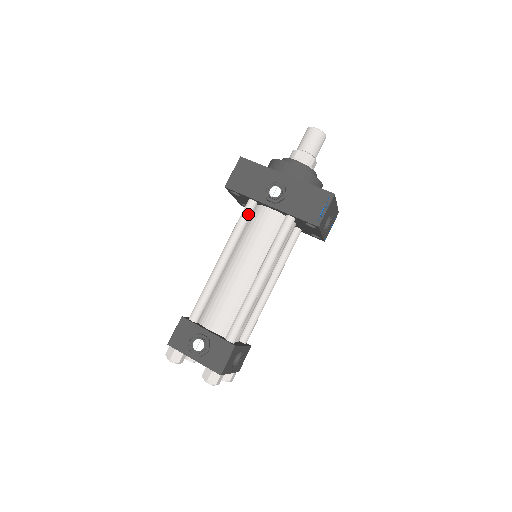
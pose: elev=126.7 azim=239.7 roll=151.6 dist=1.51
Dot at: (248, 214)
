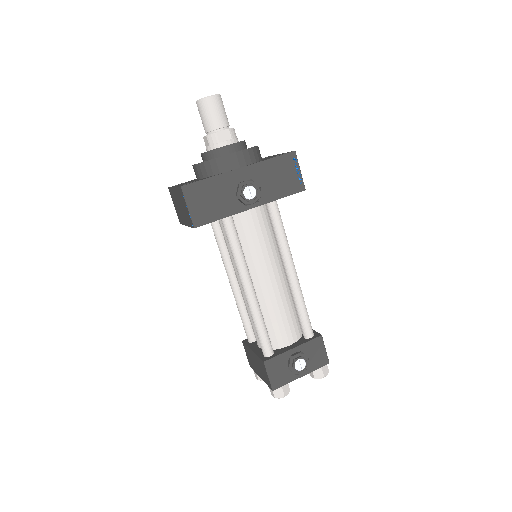
Dot at: (235, 232)
